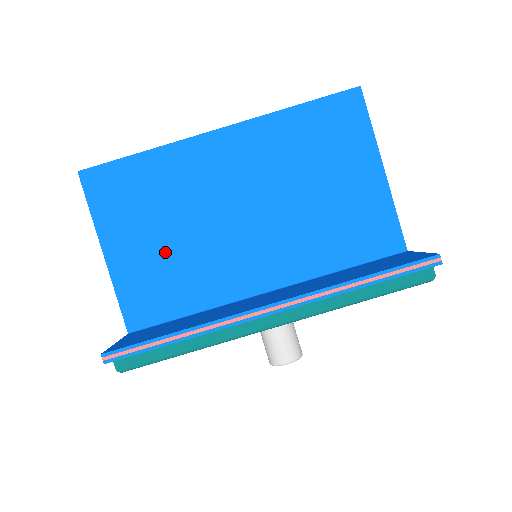
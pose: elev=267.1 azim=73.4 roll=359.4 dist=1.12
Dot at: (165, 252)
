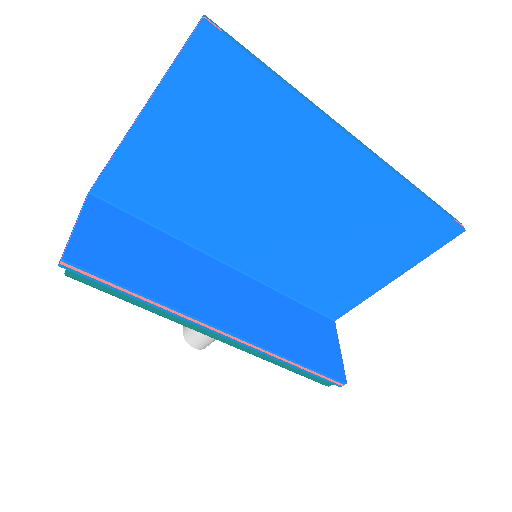
Dot at: (195, 175)
